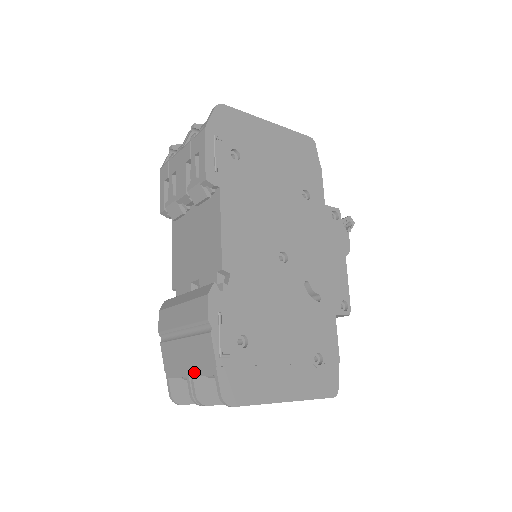
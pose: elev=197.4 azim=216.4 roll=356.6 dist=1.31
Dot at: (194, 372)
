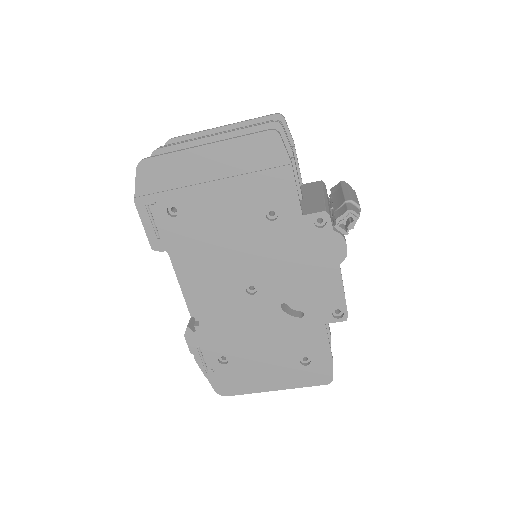
Dot at: occluded
